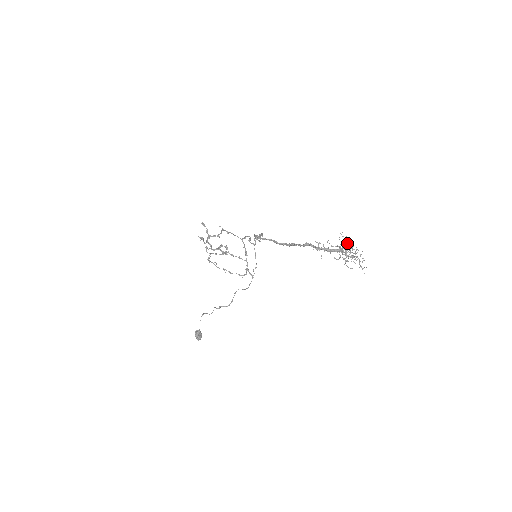
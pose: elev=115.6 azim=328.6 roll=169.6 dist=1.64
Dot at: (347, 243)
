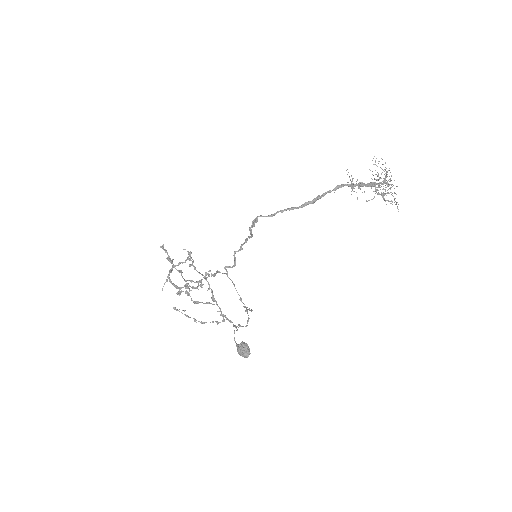
Dot at: occluded
